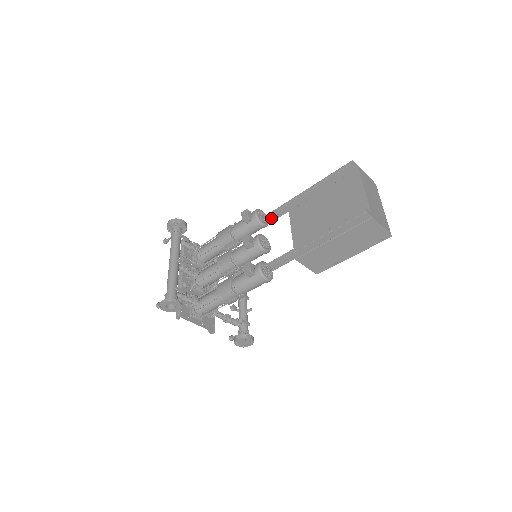
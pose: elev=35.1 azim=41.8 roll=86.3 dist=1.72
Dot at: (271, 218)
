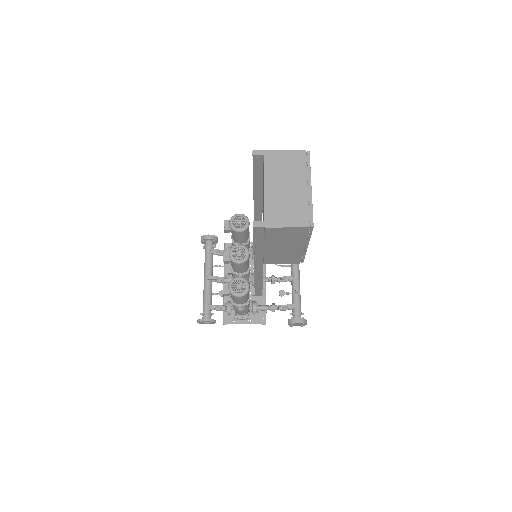
Dot at: (257, 212)
